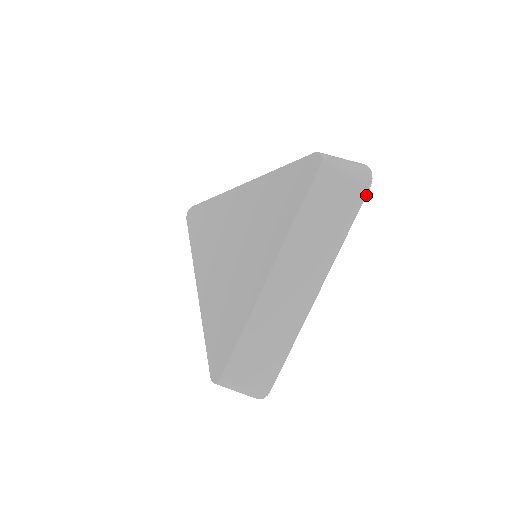
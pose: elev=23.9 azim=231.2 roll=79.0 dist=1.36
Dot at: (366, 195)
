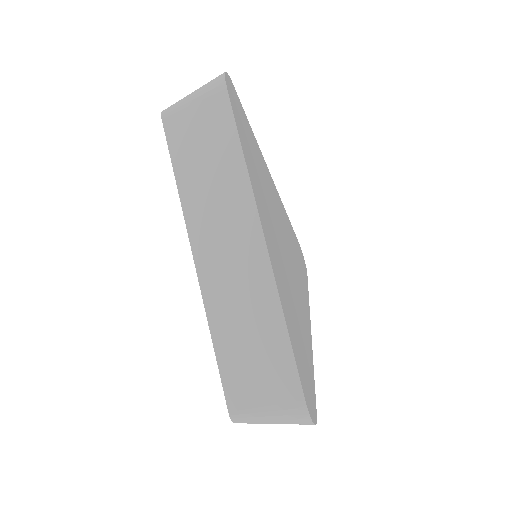
Dot at: (228, 96)
